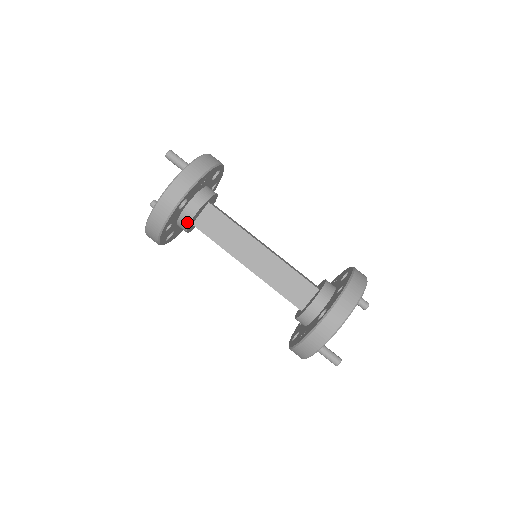
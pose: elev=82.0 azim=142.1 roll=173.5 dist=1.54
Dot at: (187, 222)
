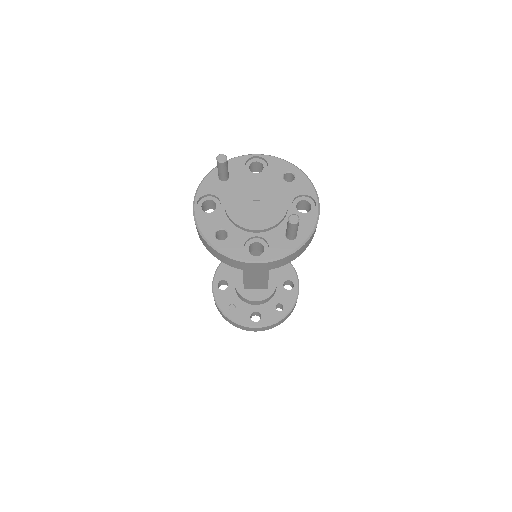
Dot at: occluded
